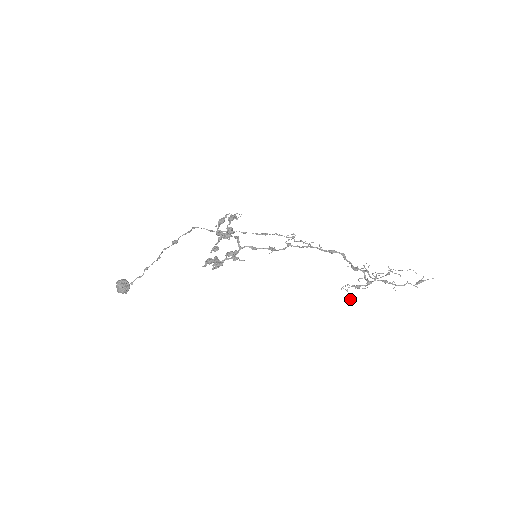
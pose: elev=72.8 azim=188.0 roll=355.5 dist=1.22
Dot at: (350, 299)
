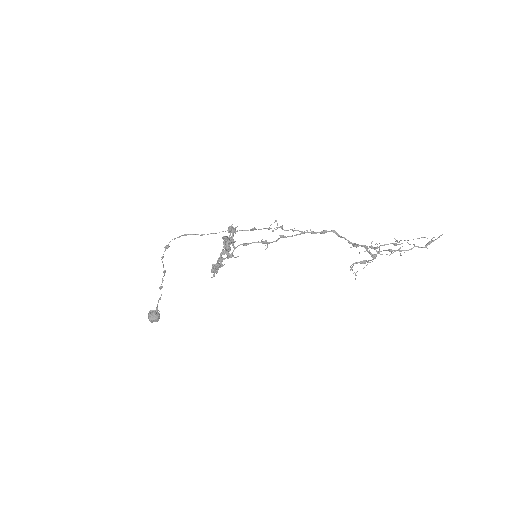
Dot at: (355, 274)
